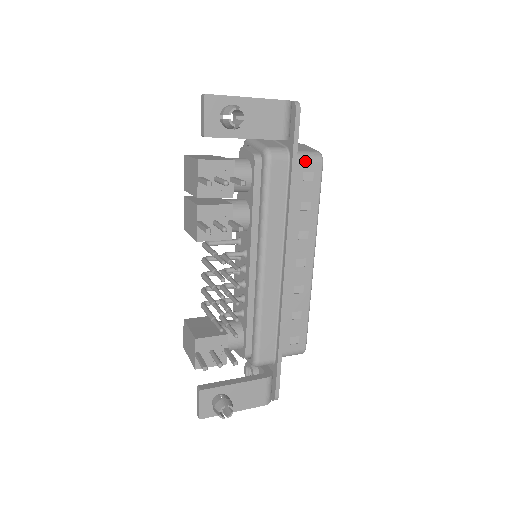
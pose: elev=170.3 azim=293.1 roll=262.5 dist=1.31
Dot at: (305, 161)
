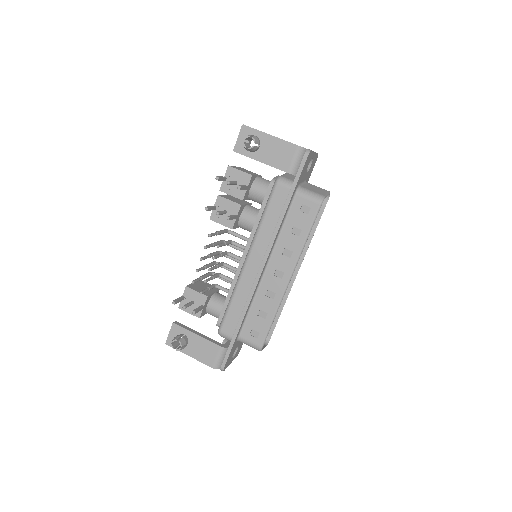
Dot at: (306, 197)
